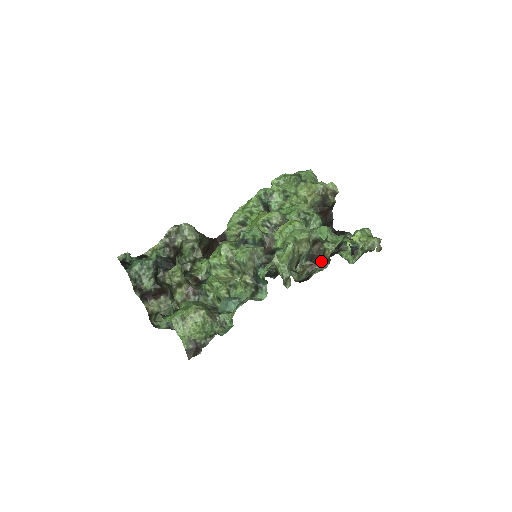
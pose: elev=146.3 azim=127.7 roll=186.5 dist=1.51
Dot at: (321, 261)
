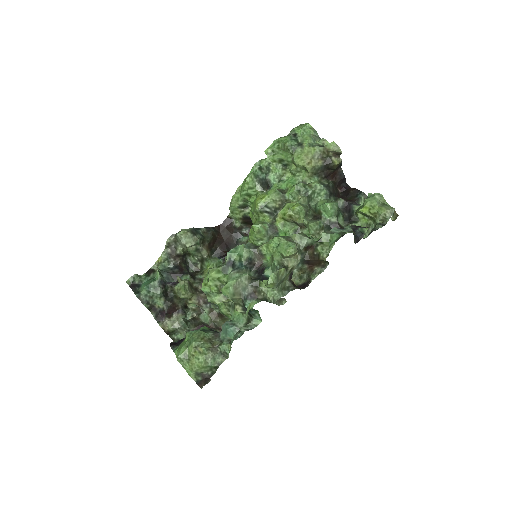
Dot at: (319, 263)
